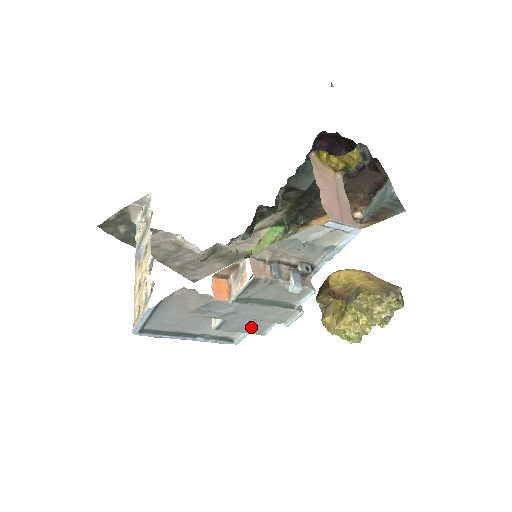
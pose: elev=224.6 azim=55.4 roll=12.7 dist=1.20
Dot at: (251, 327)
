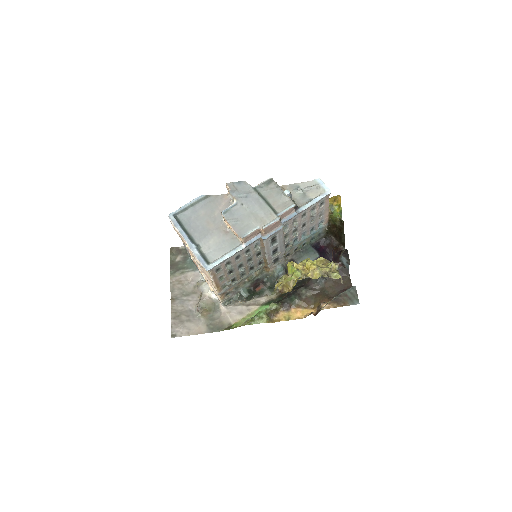
Dot at: (242, 224)
